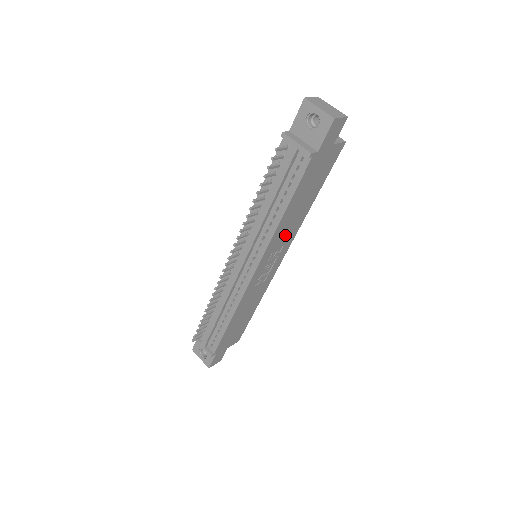
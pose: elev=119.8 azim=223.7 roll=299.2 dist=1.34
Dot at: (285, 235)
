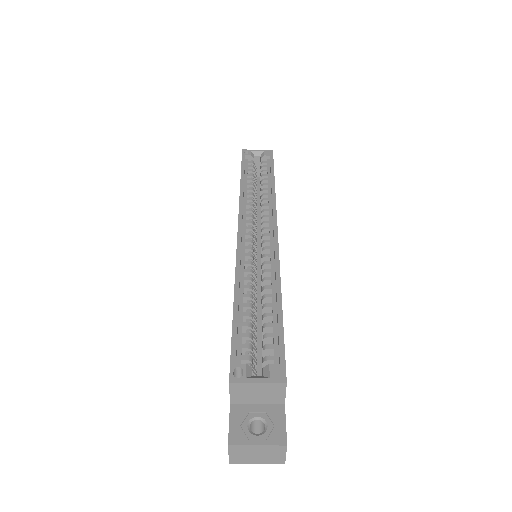
Dot at: occluded
